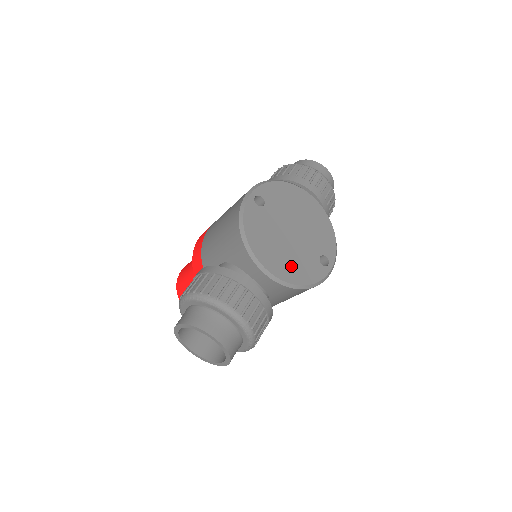
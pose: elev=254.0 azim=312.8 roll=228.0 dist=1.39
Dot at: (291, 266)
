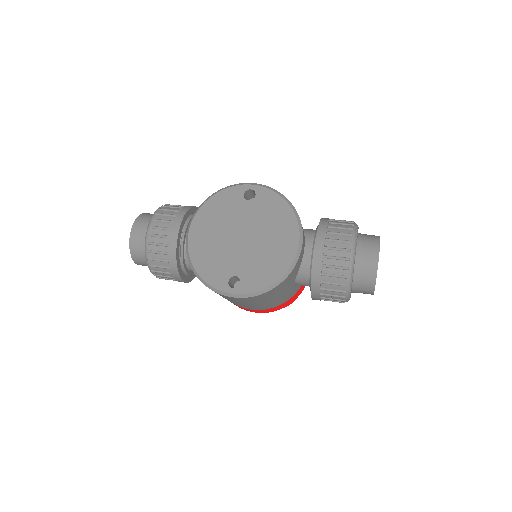
Dot at: (206, 251)
